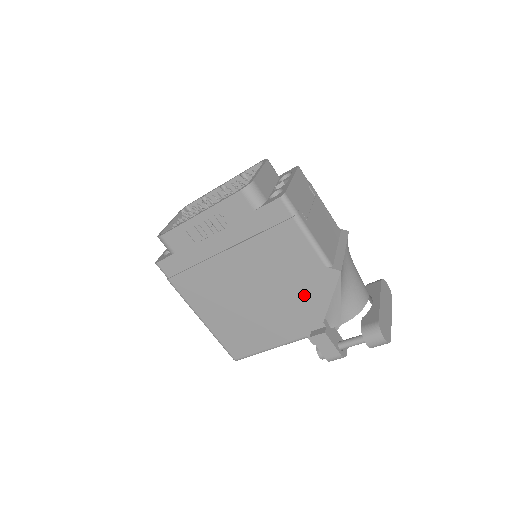
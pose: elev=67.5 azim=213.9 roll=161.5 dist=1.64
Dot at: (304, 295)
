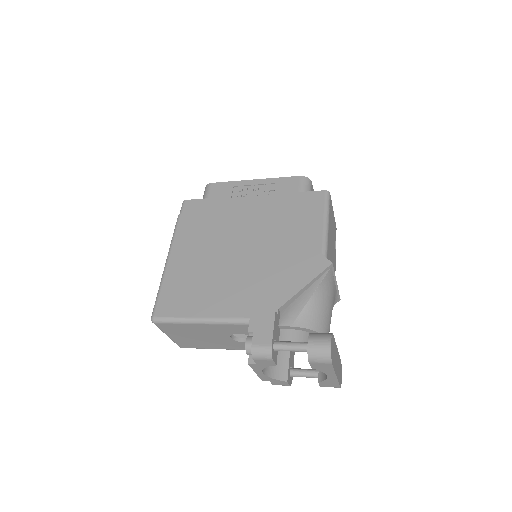
Dot at: (282, 273)
